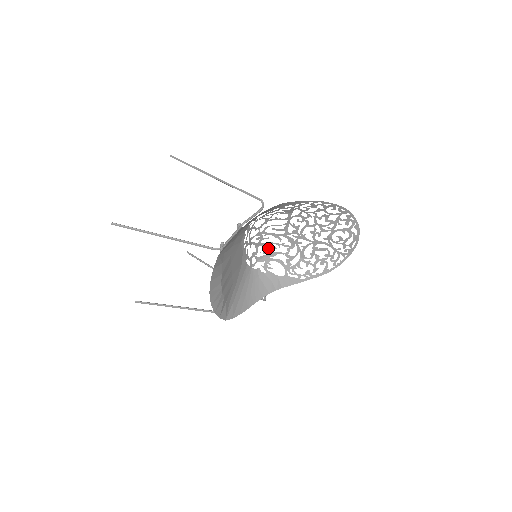
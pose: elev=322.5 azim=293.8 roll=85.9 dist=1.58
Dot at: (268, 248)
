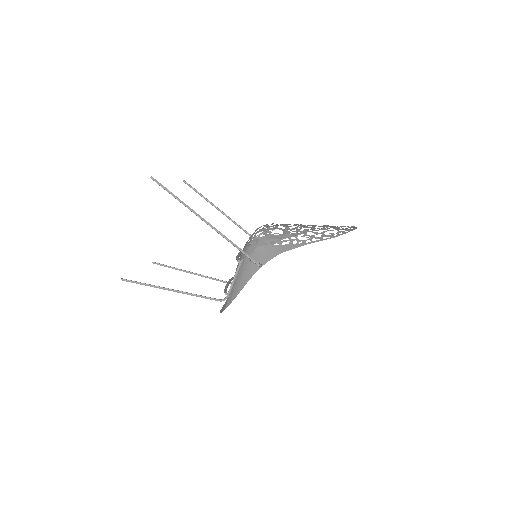
Dot at: occluded
